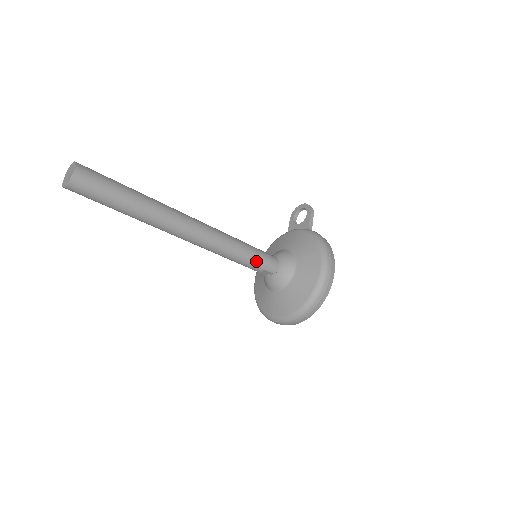
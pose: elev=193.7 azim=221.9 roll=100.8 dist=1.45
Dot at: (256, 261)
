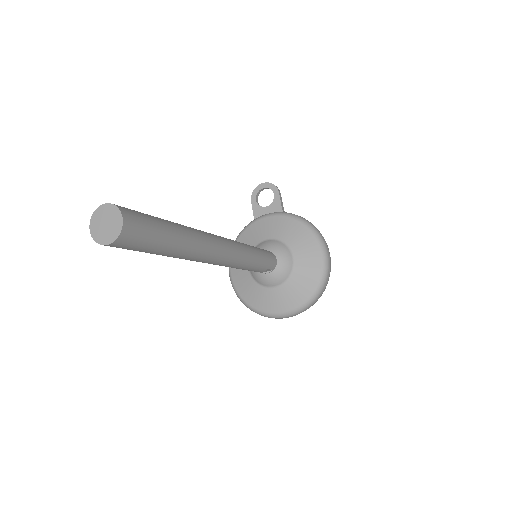
Dot at: (264, 263)
